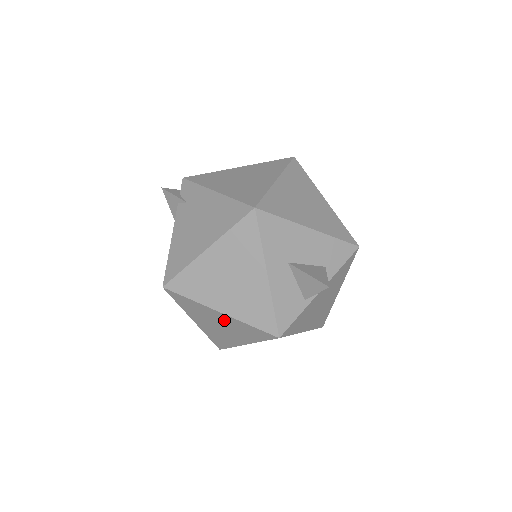
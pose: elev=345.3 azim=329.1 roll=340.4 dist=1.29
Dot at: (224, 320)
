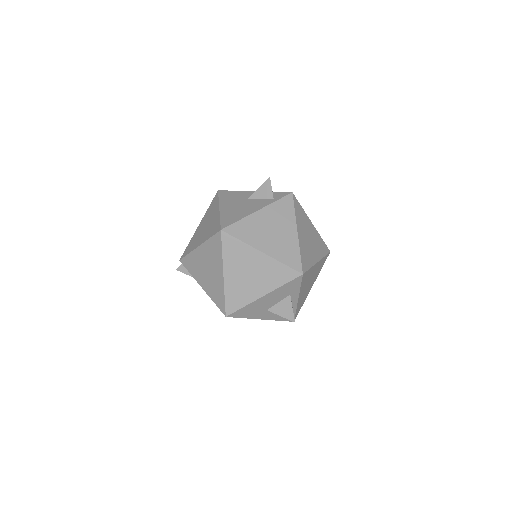
Dot at: occluded
